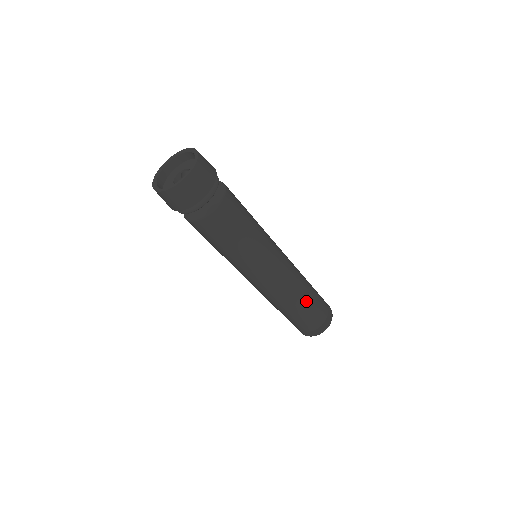
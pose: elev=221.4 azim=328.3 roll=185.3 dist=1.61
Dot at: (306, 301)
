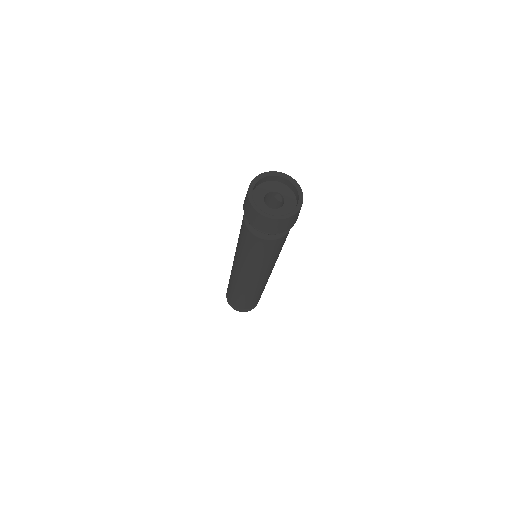
Dot at: (248, 298)
